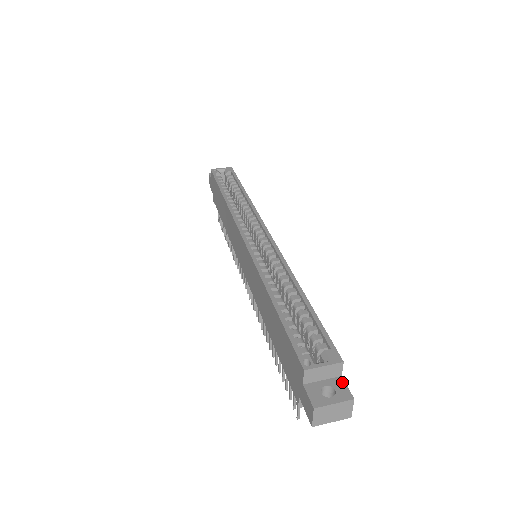
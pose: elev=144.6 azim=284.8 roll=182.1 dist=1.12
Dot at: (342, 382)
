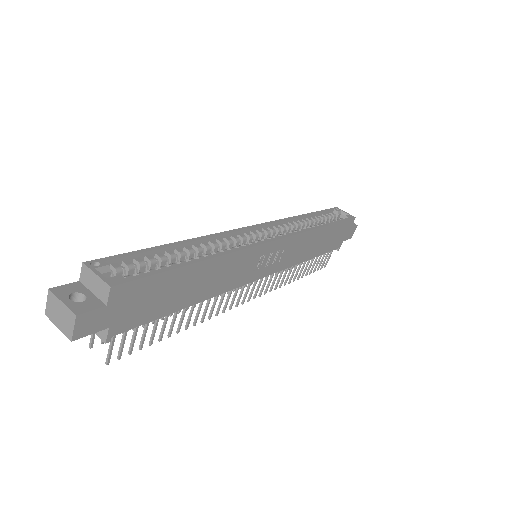
Dot at: (97, 306)
